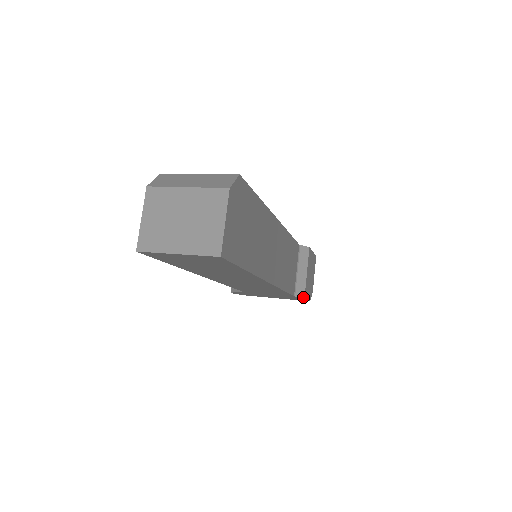
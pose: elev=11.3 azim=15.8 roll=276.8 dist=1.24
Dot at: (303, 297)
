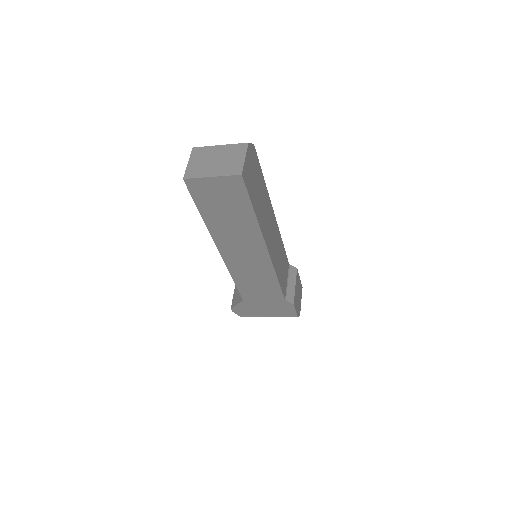
Dot at: (292, 303)
